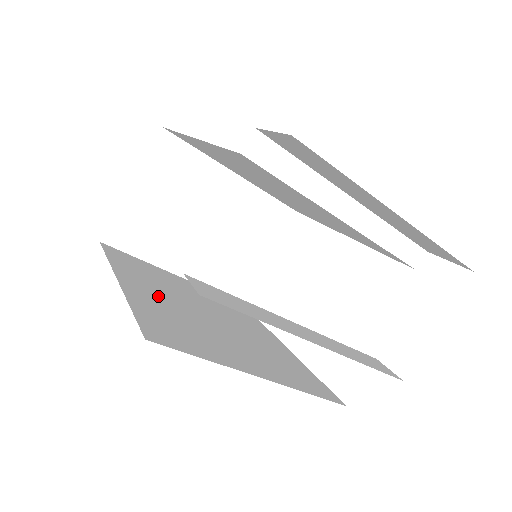
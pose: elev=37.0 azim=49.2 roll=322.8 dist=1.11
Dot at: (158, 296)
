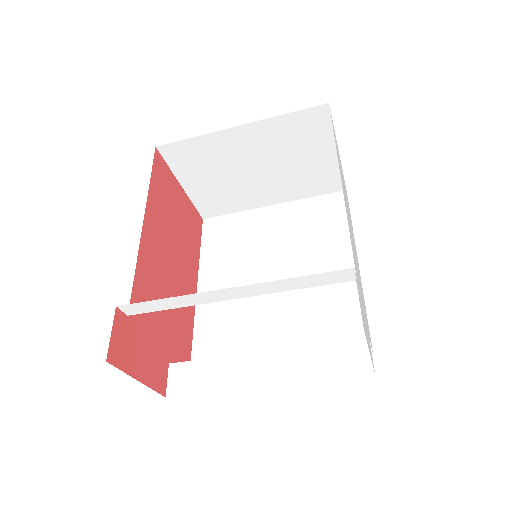
Dot at: occluded
